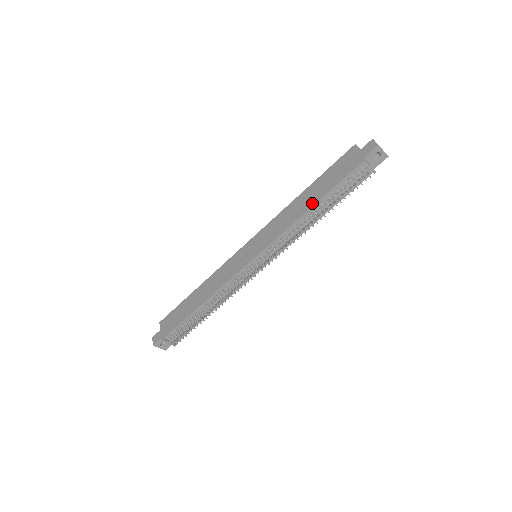
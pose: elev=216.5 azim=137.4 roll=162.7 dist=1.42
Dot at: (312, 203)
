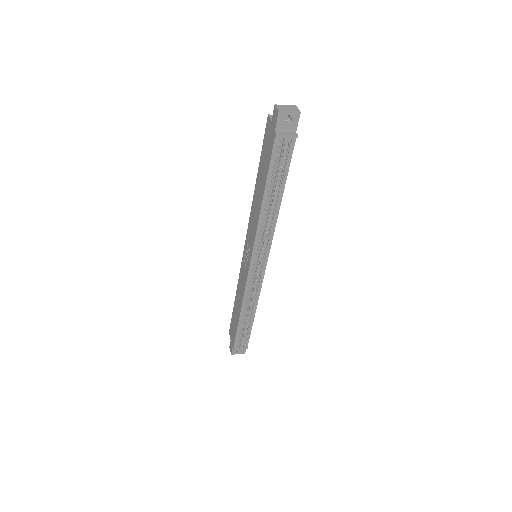
Dot at: (262, 195)
